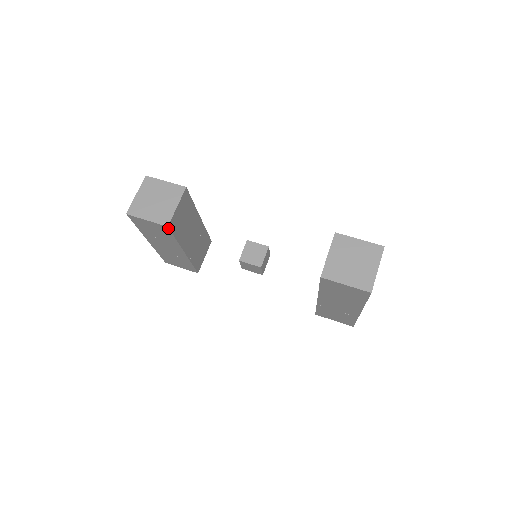
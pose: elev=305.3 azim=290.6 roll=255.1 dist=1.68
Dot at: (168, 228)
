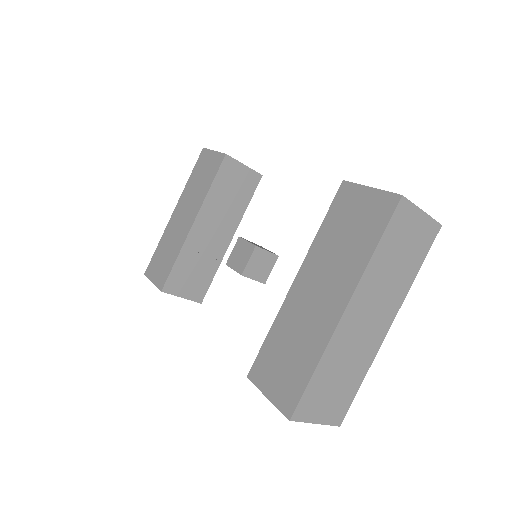
Dot at: (224, 158)
